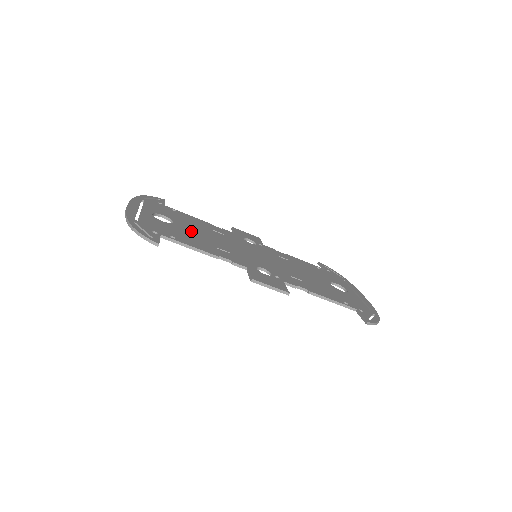
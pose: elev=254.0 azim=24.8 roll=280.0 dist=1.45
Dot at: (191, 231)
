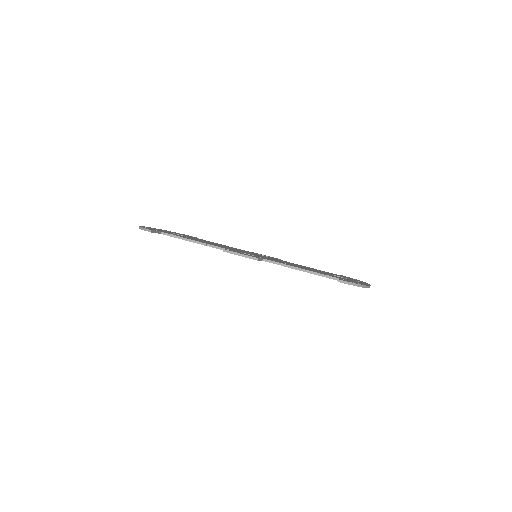
Dot at: occluded
